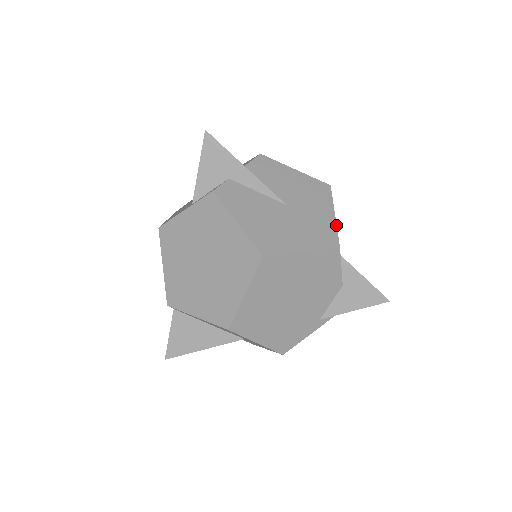
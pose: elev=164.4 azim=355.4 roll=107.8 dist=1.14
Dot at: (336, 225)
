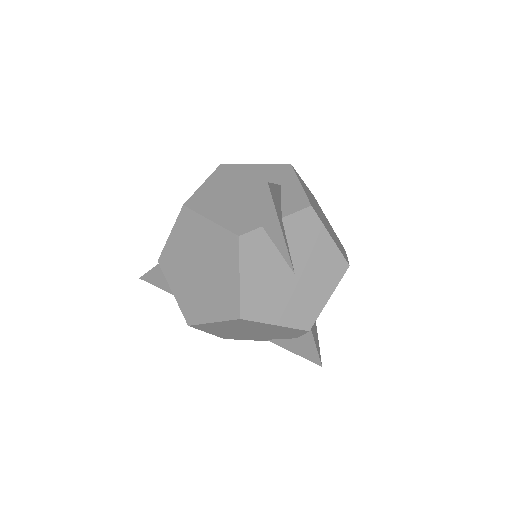
Dot at: (322, 309)
